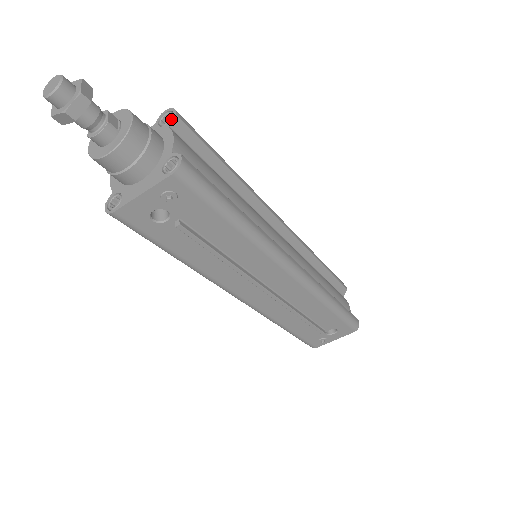
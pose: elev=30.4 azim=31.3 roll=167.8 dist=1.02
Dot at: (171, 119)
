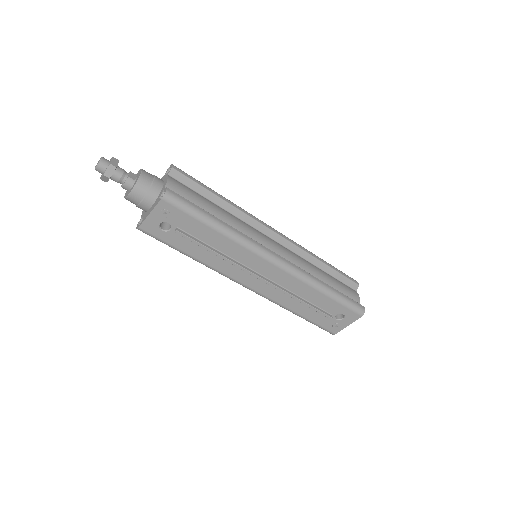
Dot at: (169, 170)
